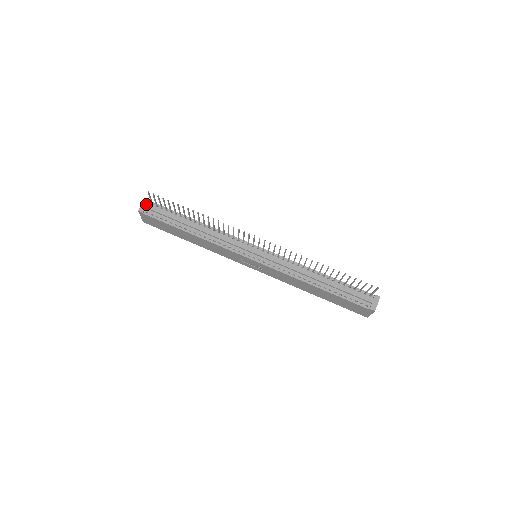
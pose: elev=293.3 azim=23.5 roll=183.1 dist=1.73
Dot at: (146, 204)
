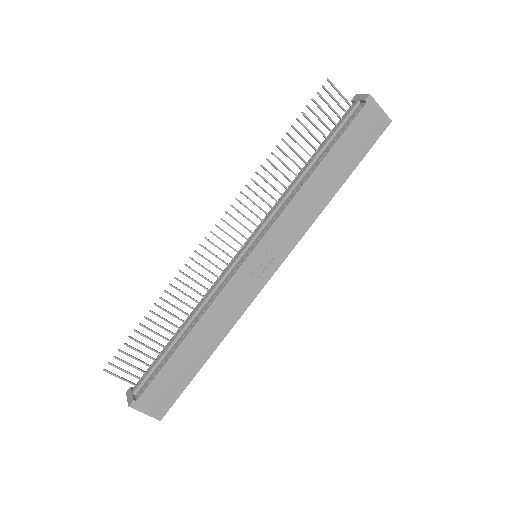
Dot at: (130, 393)
